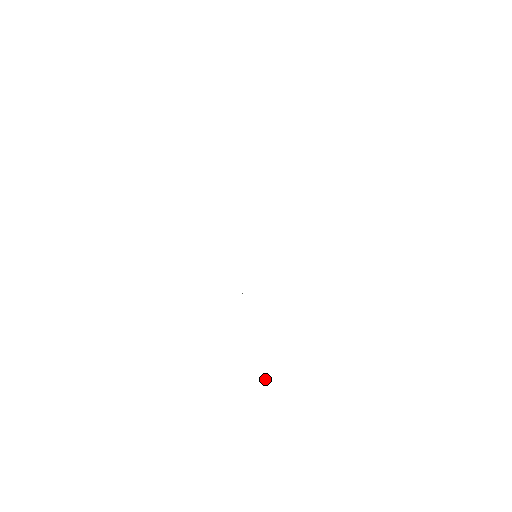
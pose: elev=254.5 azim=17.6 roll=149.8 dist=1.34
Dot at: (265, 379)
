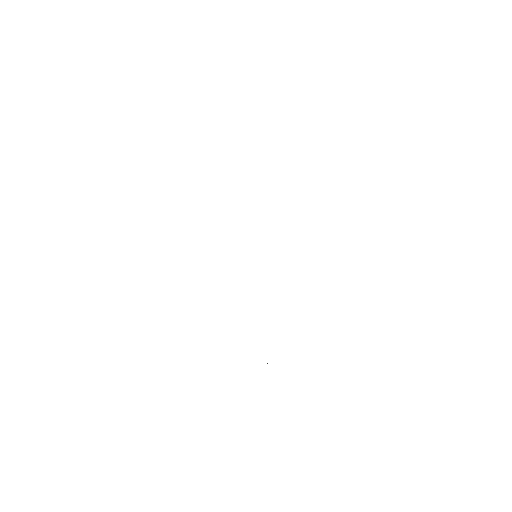
Dot at: occluded
